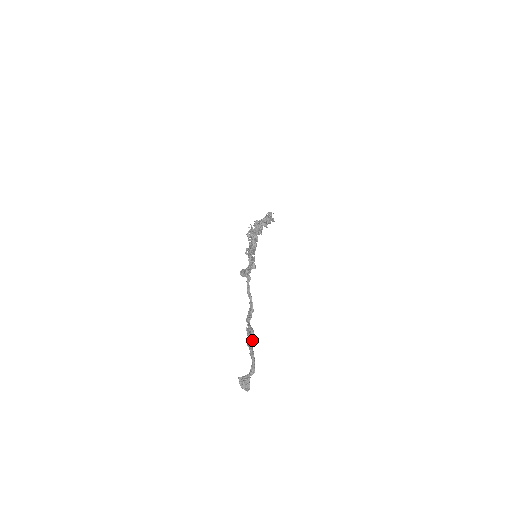
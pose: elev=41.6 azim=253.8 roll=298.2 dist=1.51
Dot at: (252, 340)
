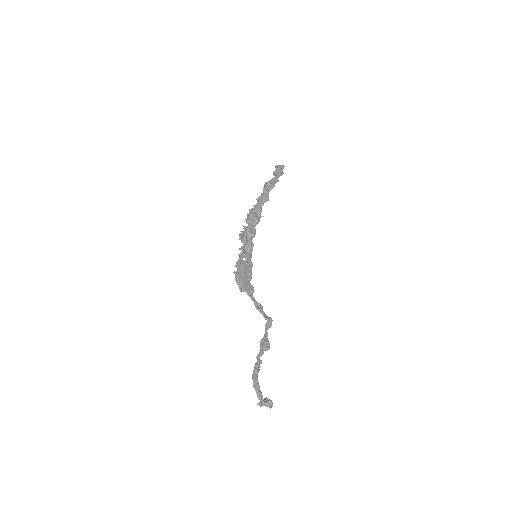
Dot at: (256, 365)
